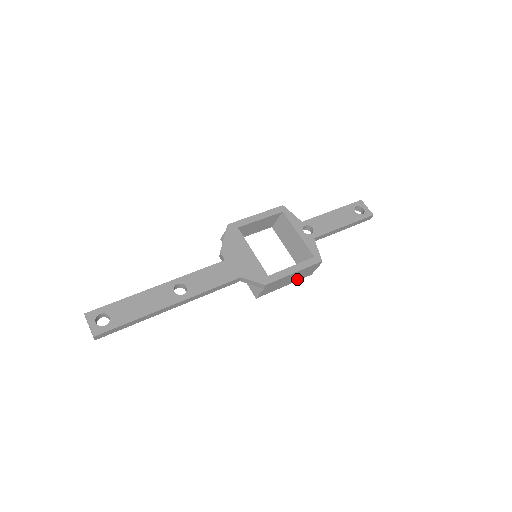
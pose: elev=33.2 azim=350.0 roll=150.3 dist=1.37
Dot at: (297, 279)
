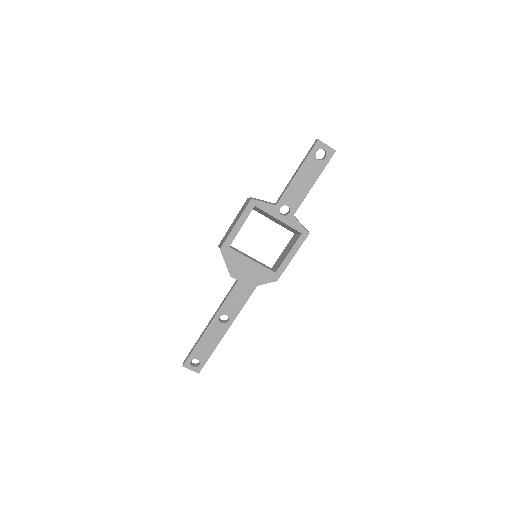
Dot at: occluded
